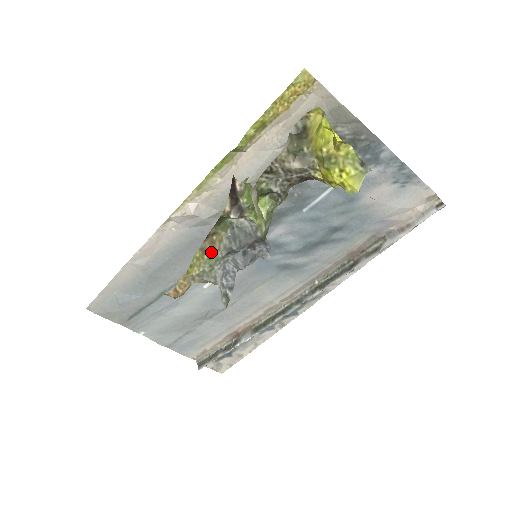
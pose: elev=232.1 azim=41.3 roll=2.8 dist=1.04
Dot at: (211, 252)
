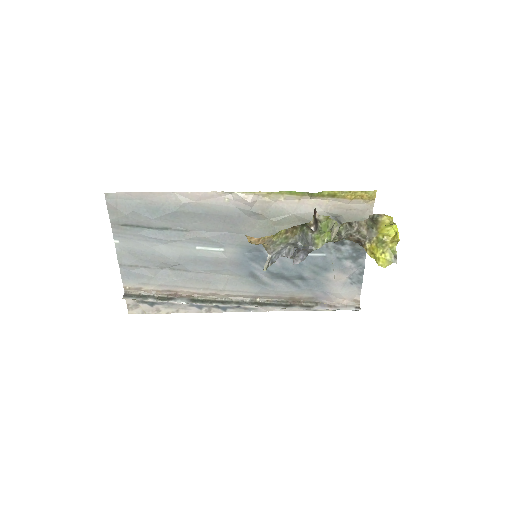
Dot at: (288, 236)
